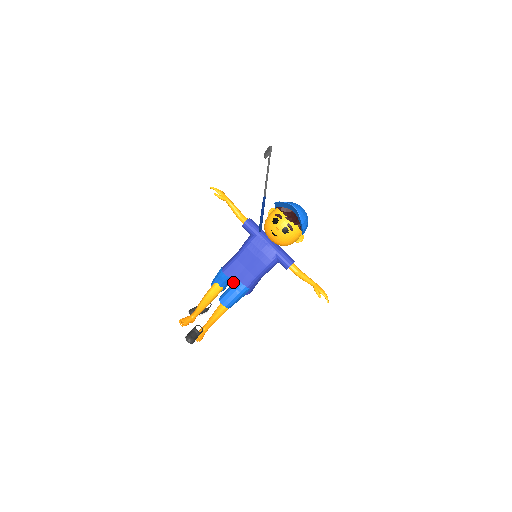
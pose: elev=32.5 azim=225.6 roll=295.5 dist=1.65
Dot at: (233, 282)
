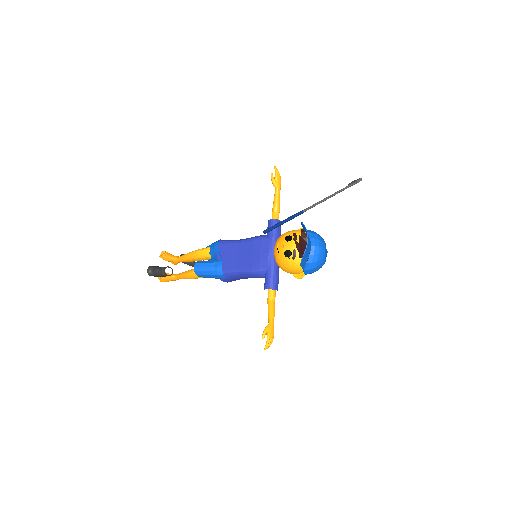
Dot at: (219, 258)
